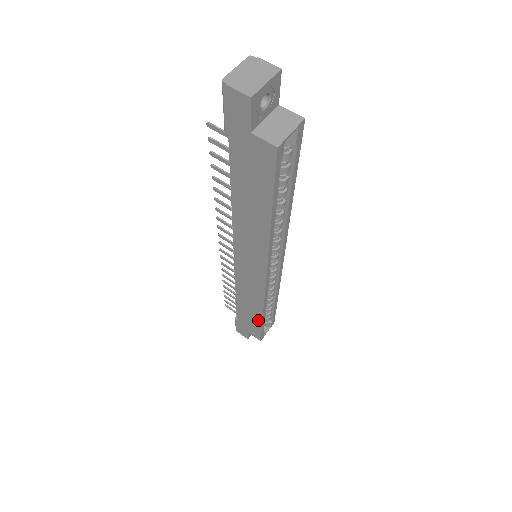
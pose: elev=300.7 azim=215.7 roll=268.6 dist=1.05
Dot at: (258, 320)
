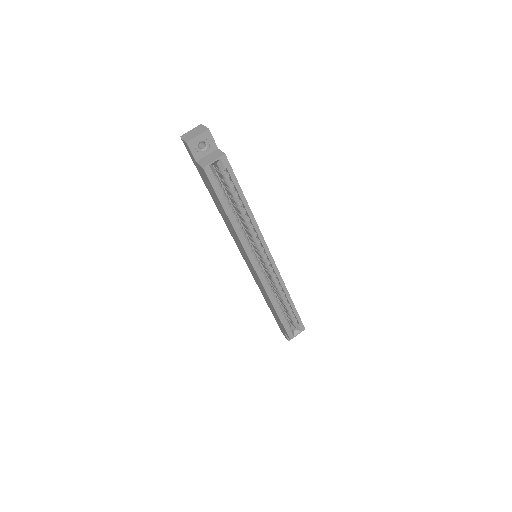
Dot at: (277, 315)
